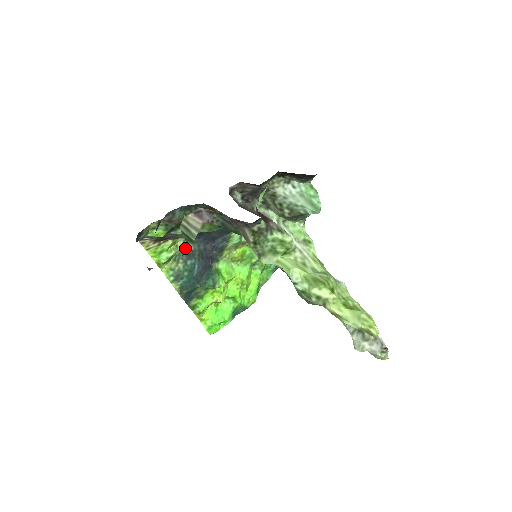
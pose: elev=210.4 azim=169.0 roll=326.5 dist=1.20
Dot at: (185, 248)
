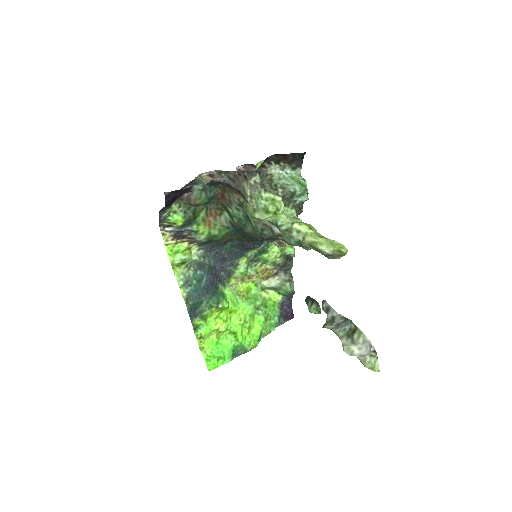
Dot at: (197, 258)
